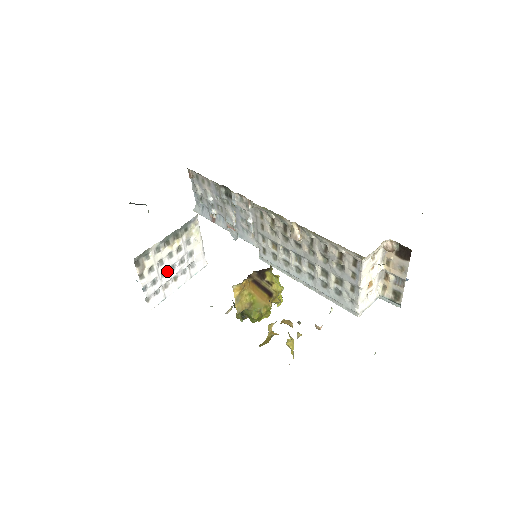
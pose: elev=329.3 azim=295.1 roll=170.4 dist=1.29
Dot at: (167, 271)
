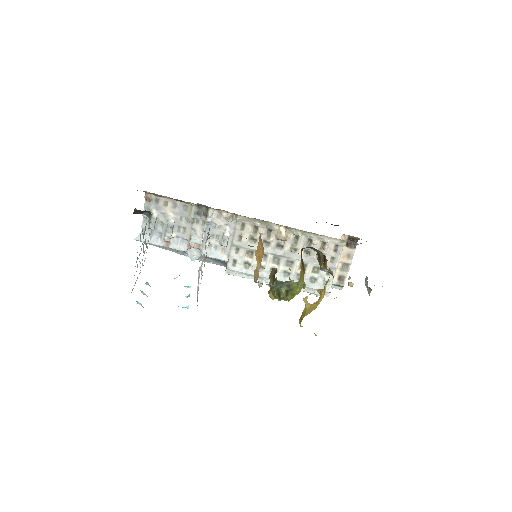
Dot at: occluded
